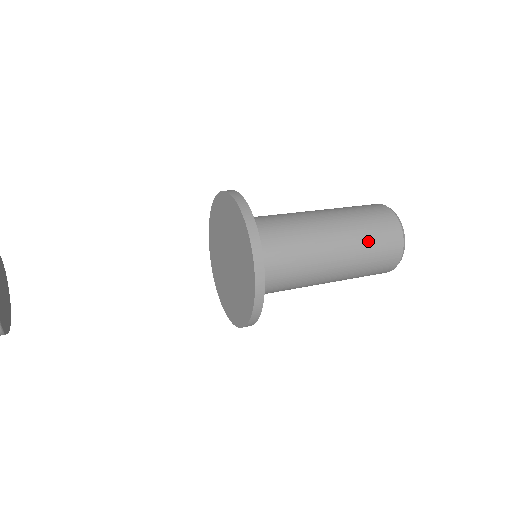
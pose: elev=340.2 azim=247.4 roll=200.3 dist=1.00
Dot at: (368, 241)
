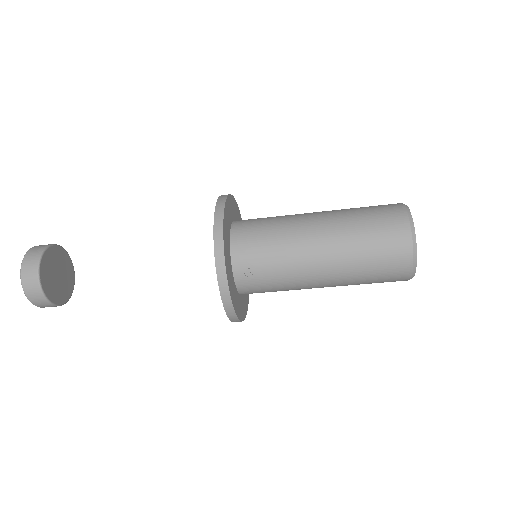
Dot at: (358, 210)
